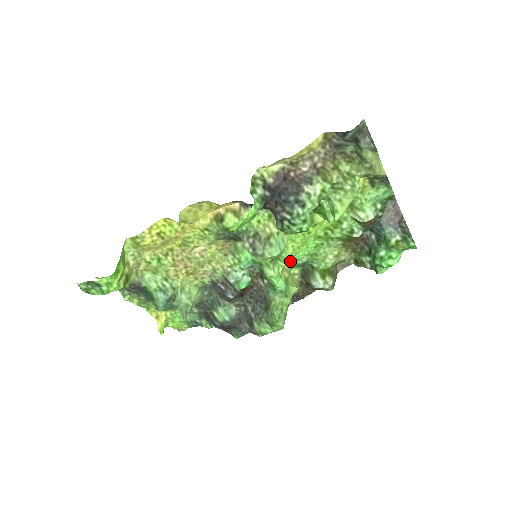
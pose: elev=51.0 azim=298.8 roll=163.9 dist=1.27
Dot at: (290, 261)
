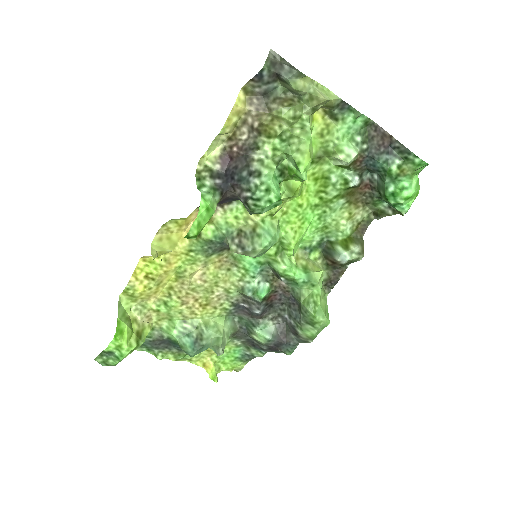
Dot at: (302, 247)
